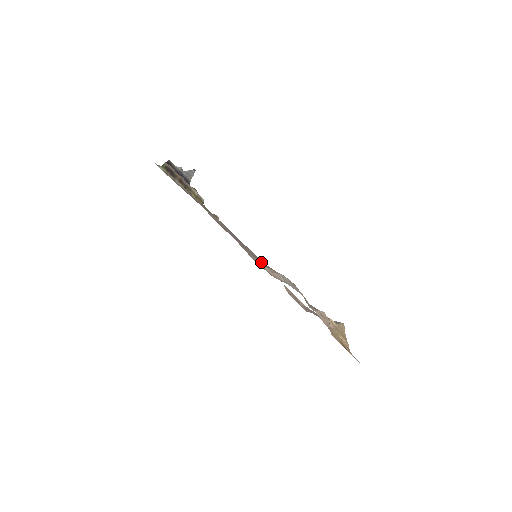
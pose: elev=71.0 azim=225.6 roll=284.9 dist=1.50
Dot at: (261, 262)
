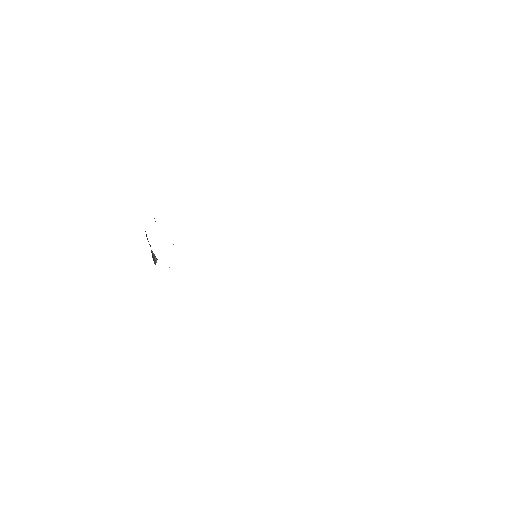
Dot at: occluded
